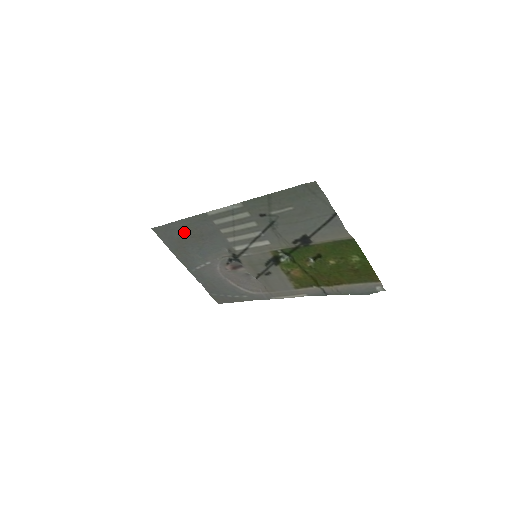
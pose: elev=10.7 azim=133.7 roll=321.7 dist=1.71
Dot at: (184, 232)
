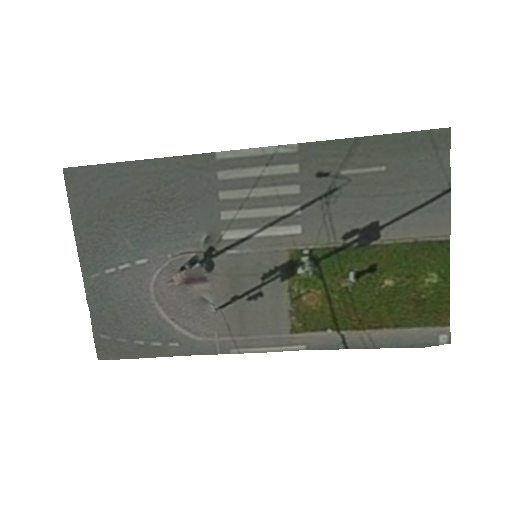
Dot at: (136, 186)
